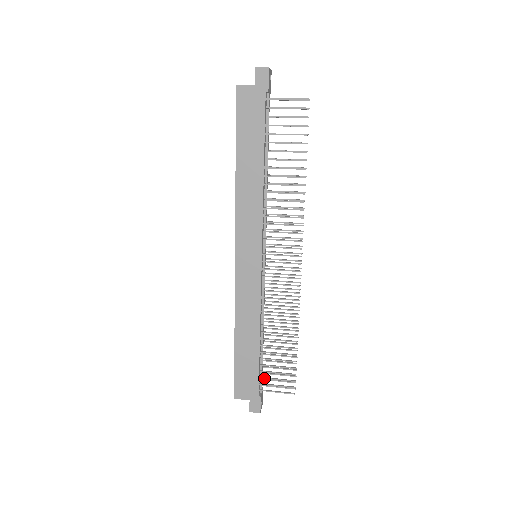
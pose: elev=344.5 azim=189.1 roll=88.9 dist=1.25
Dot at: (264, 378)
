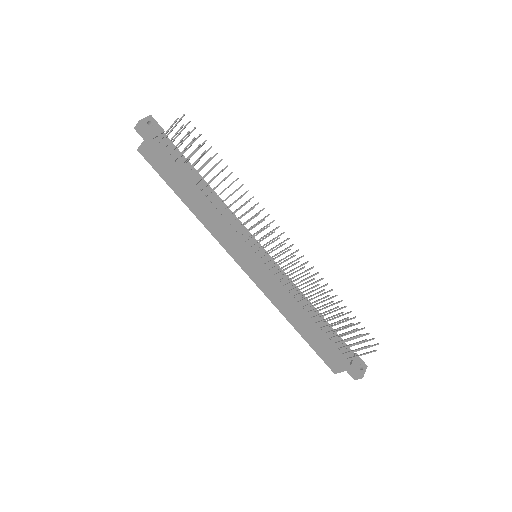
Dot at: (342, 348)
